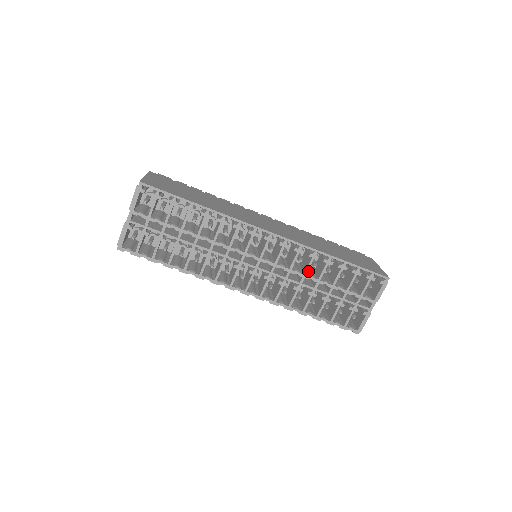
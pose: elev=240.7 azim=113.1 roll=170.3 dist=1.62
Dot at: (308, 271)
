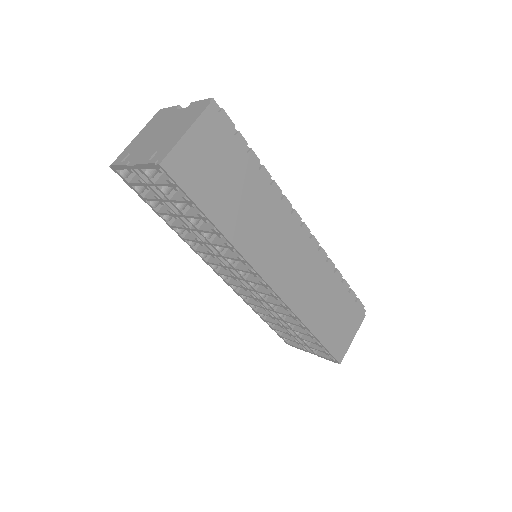
Dot at: occluded
